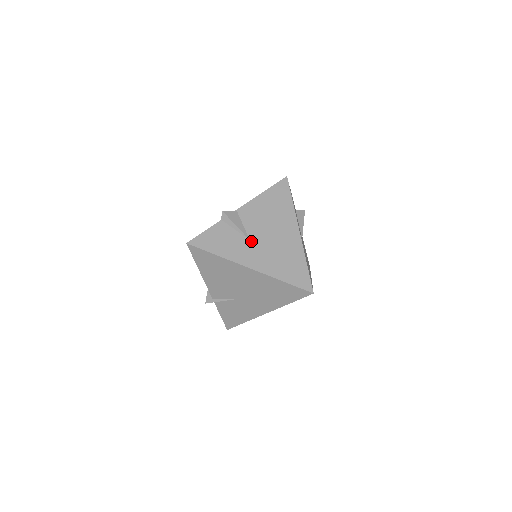
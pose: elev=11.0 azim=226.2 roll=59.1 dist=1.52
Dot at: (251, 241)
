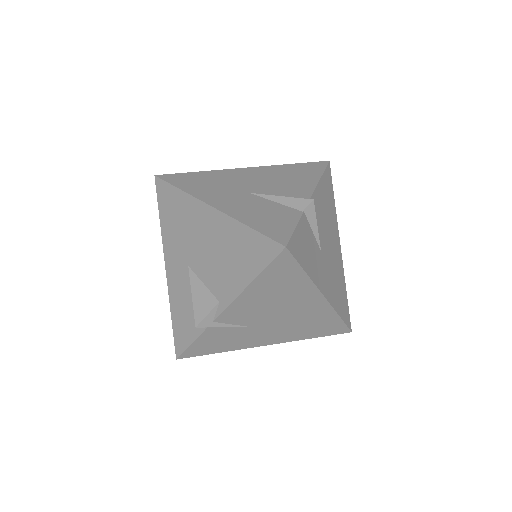
Dot at: (322, 253)
